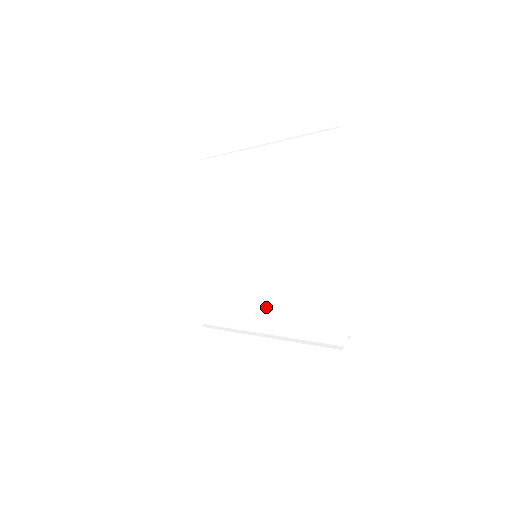
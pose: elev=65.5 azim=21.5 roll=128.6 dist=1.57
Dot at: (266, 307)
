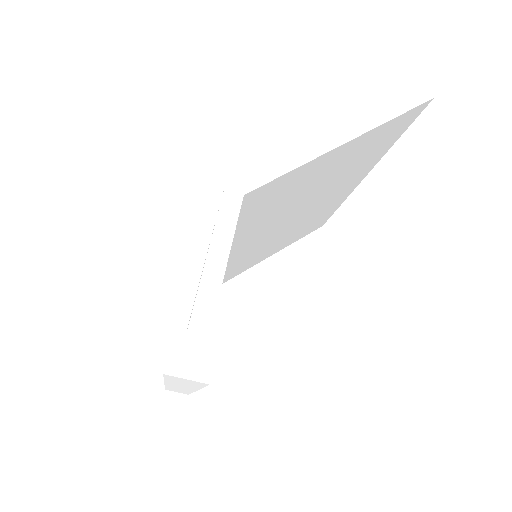
Dot at: occluded
